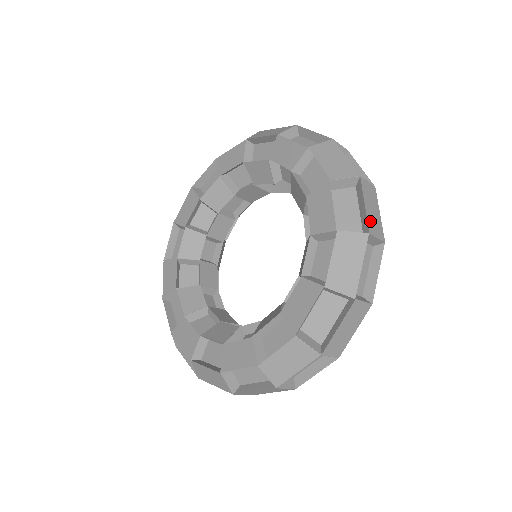
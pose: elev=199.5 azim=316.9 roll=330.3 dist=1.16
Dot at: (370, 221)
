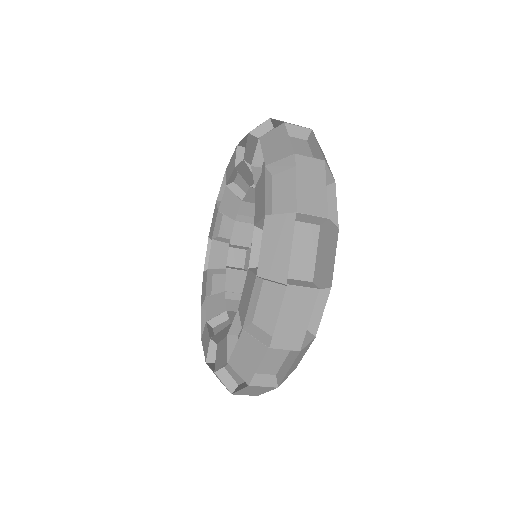
Dot at: (302, 199)
